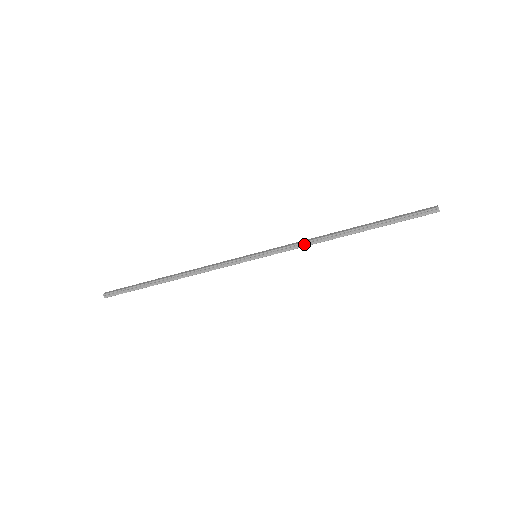
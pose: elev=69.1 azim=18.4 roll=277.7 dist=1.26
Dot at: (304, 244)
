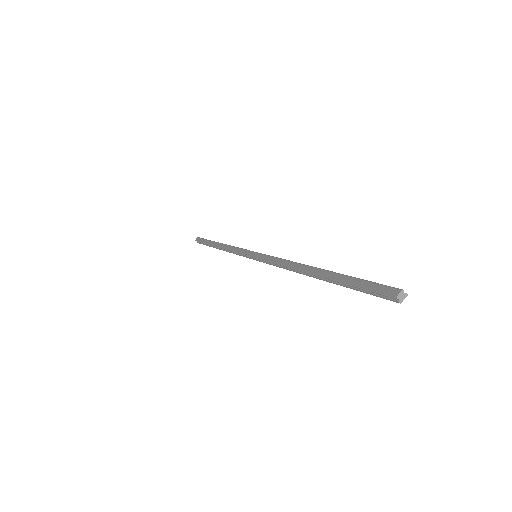
Dot at: (281, 265)
